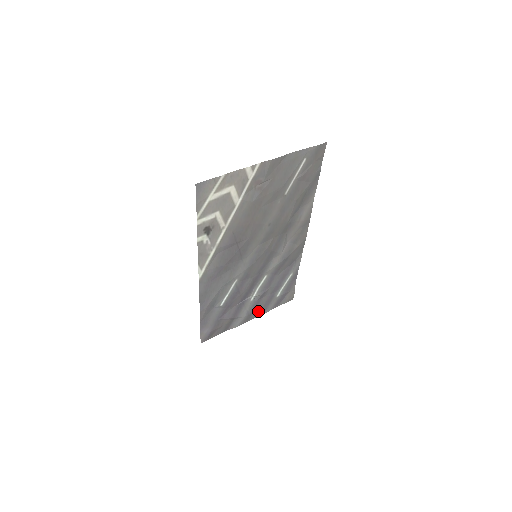
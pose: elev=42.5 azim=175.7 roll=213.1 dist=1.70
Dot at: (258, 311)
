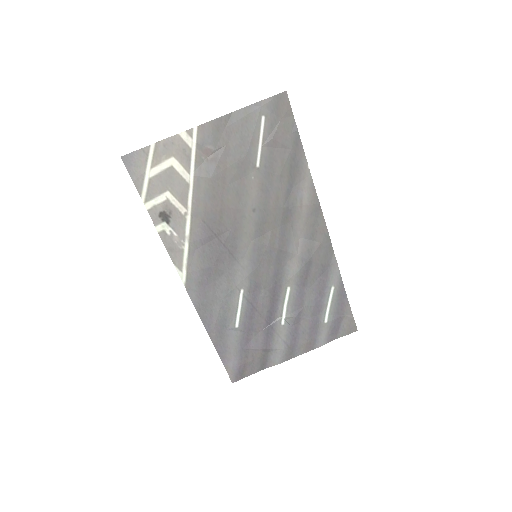
Dot at: (303, 343)
